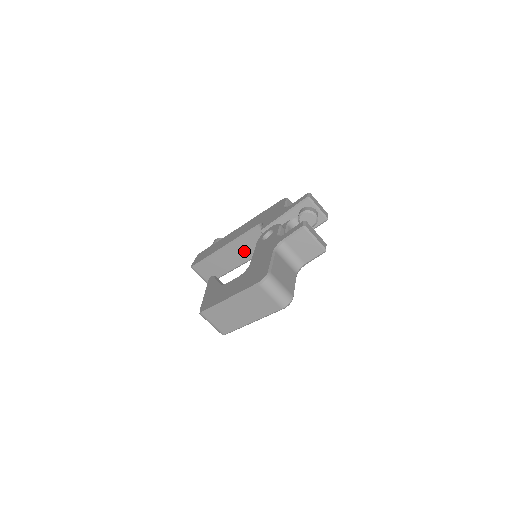
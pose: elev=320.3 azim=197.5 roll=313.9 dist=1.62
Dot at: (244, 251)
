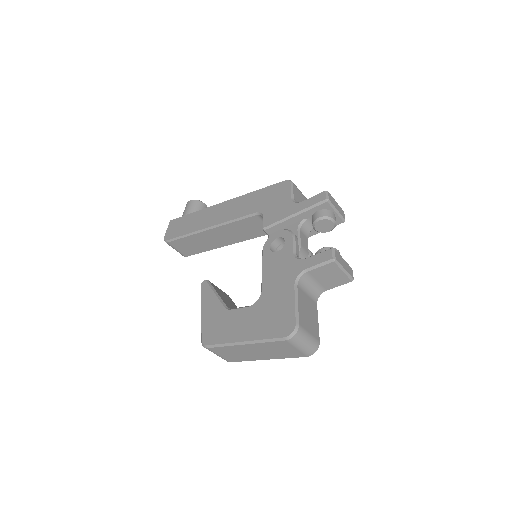
Dot at: (234, 234)
